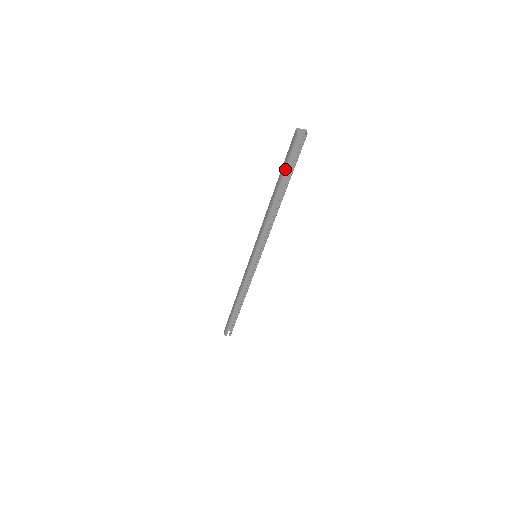
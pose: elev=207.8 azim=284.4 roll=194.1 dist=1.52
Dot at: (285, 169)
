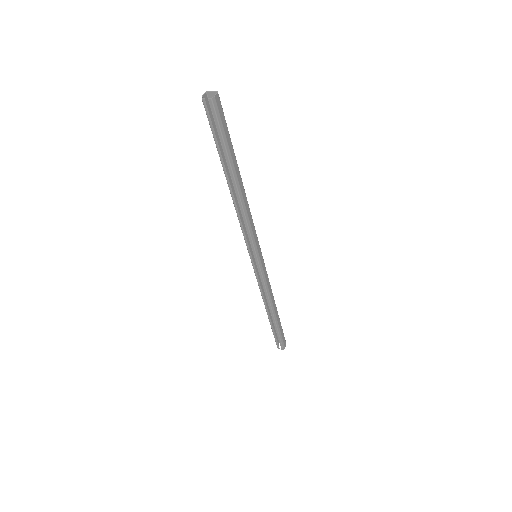
Dot at: (216, 146)
